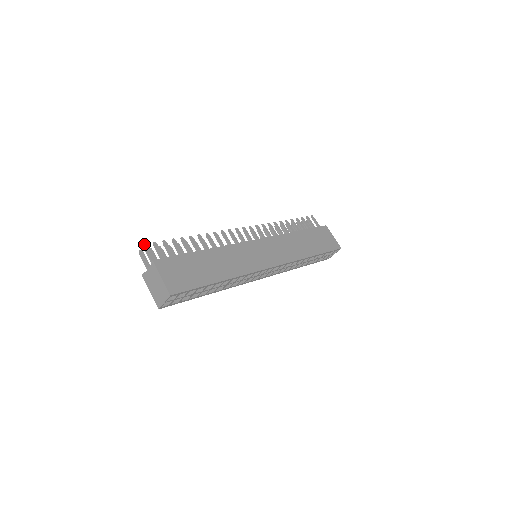
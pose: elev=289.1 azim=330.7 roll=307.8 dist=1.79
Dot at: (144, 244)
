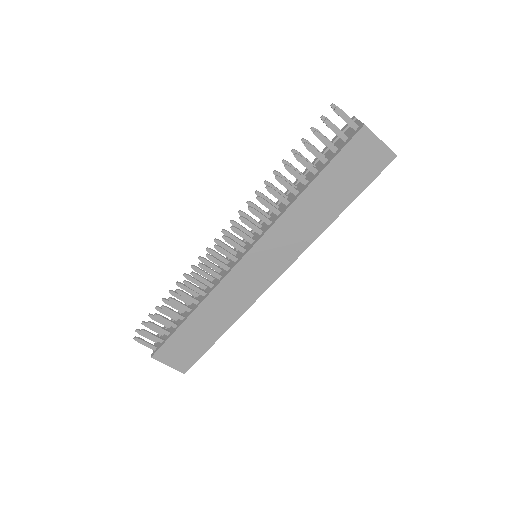
Dot at: (134, 339)
